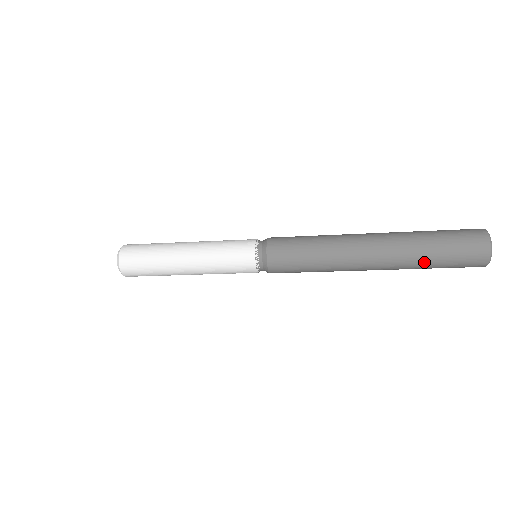
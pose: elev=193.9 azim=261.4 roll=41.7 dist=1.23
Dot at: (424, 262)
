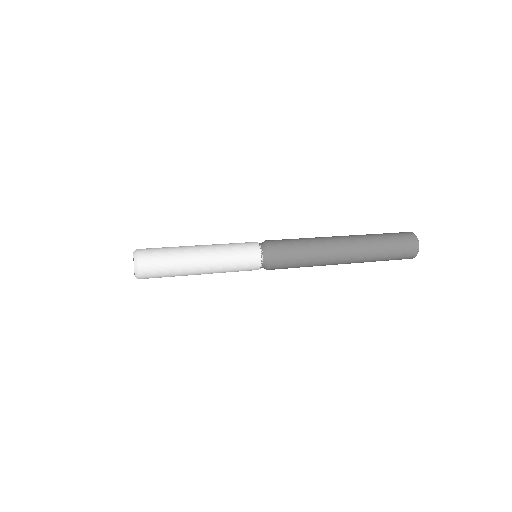
Dot at: (379, 256)
